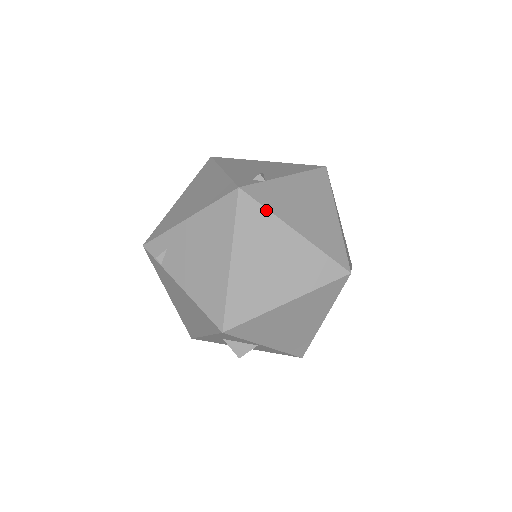
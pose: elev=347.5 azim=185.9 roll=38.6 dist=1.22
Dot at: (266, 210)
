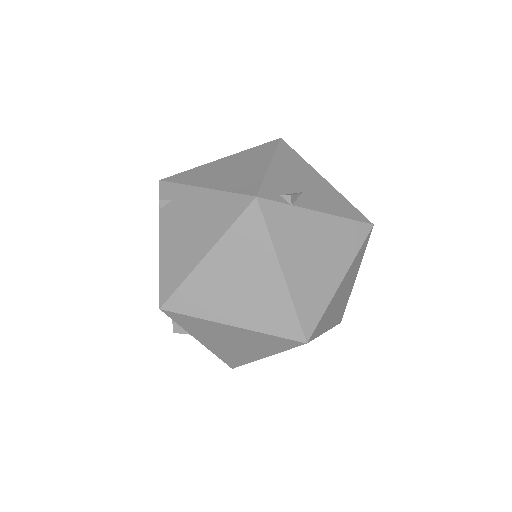
Dot at: (268, 234)
